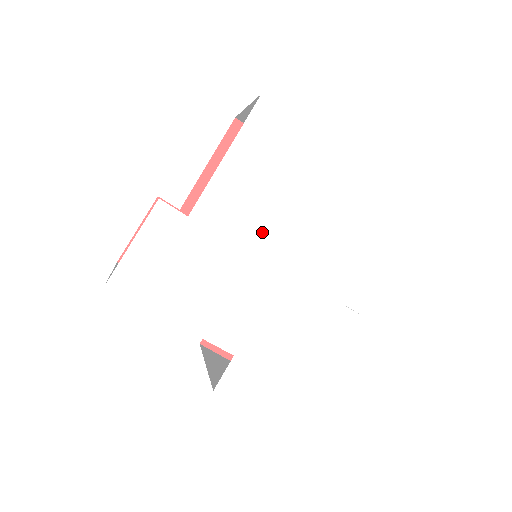
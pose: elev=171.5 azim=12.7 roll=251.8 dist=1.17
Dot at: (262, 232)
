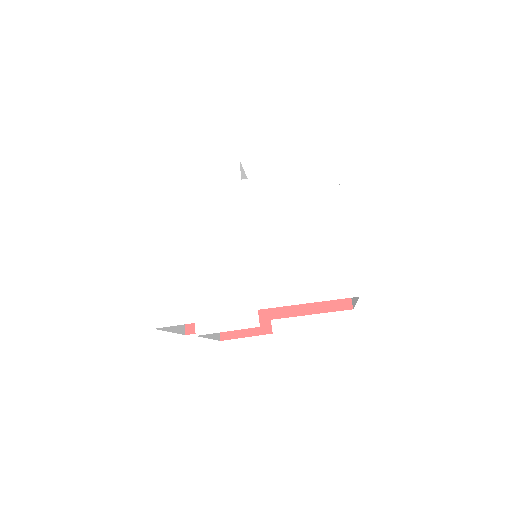
Dot at: (263, 223)
